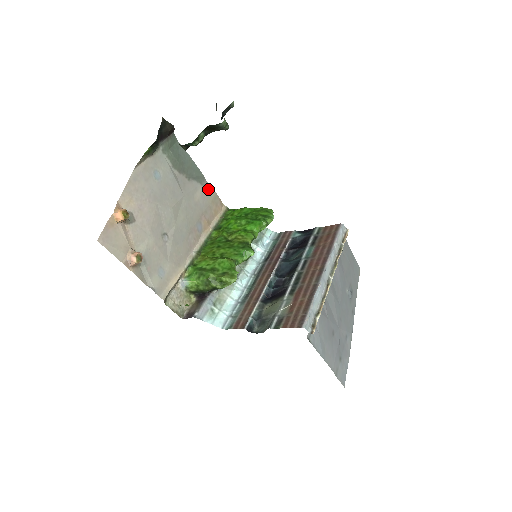
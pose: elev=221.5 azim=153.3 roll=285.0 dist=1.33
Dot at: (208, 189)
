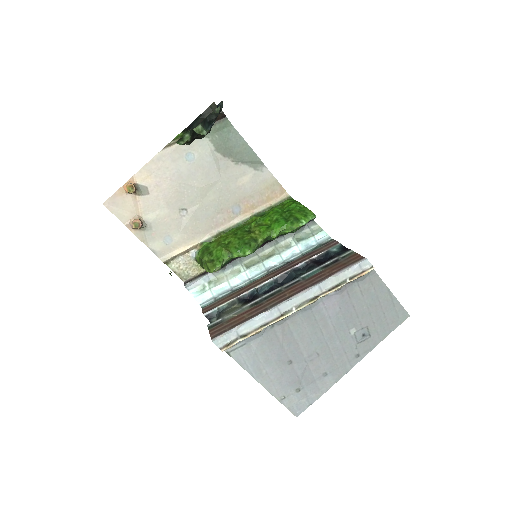
Dot at: (265, 175)
